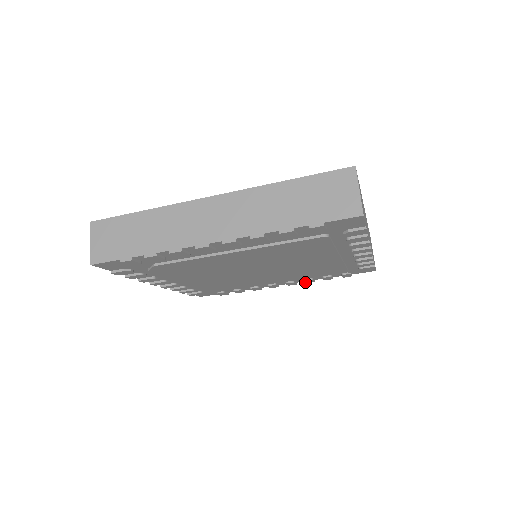
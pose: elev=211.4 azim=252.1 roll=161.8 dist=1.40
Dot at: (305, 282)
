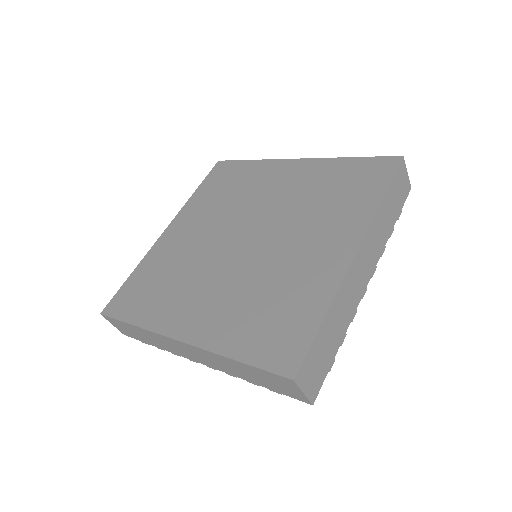
Dot at: occluded
